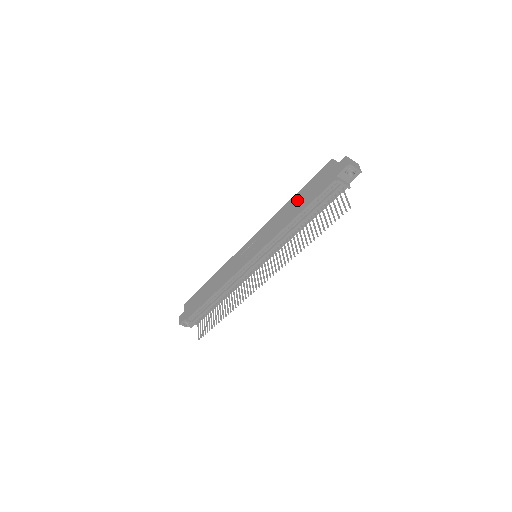
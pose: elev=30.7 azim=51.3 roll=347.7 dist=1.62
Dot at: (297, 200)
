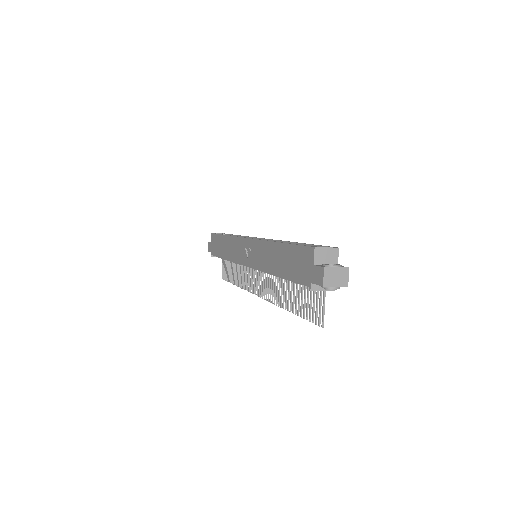
Dot at: (281, 254)
